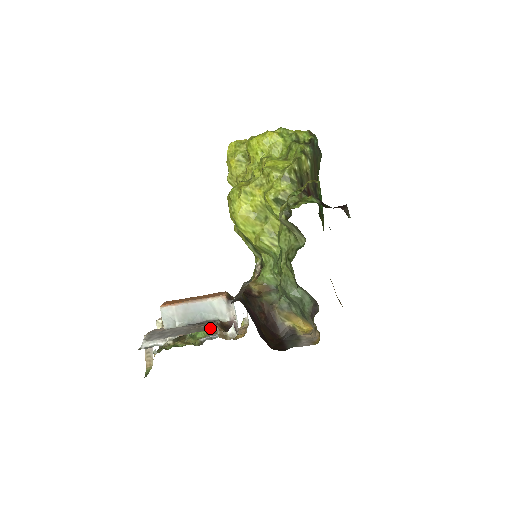
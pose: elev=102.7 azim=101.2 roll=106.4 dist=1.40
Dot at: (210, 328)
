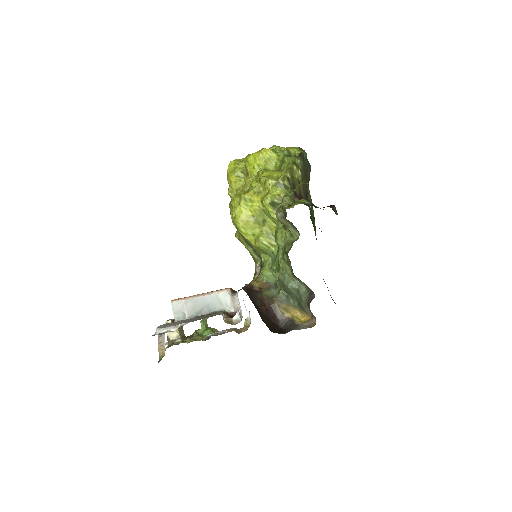
Dot at: occluded
